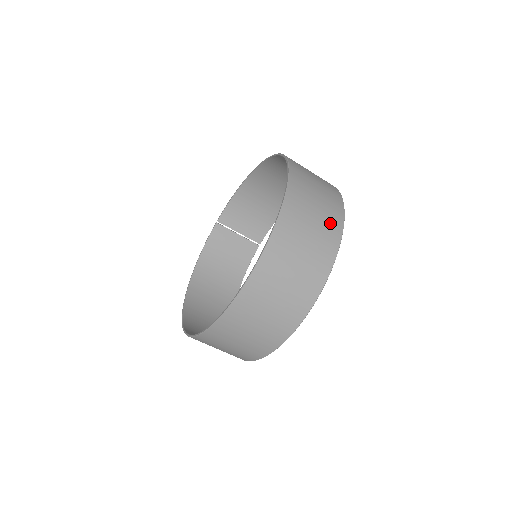
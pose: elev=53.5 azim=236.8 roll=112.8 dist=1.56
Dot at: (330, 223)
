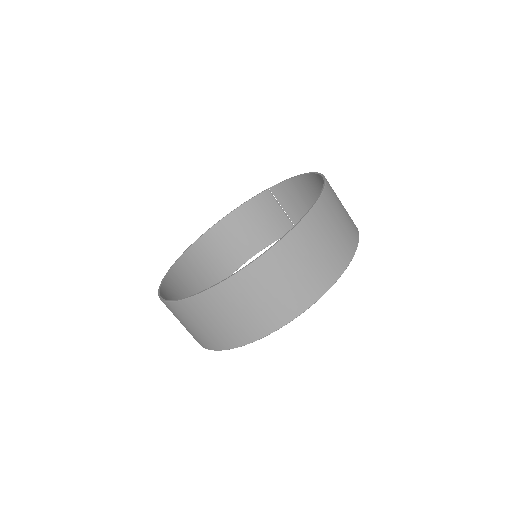
Dot at: (298, 296)
